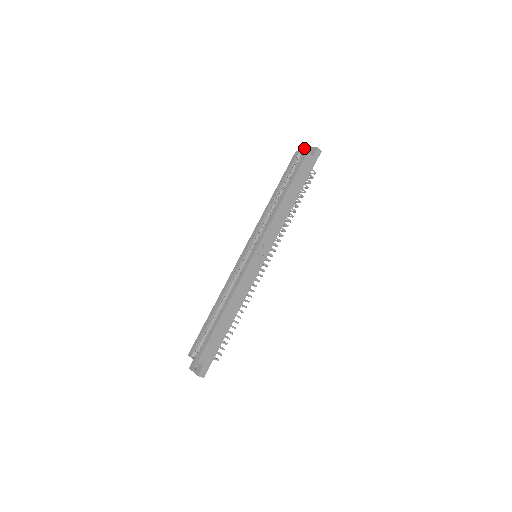
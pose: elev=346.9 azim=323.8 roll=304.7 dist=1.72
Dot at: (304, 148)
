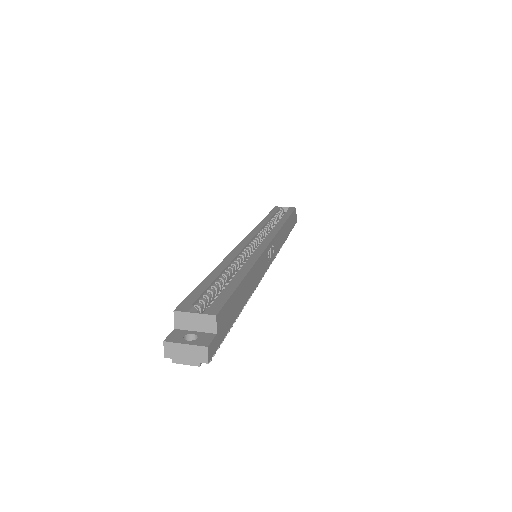
Dot at: occluded
